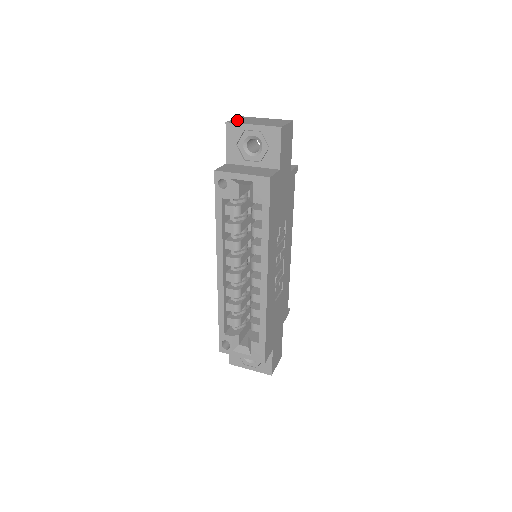
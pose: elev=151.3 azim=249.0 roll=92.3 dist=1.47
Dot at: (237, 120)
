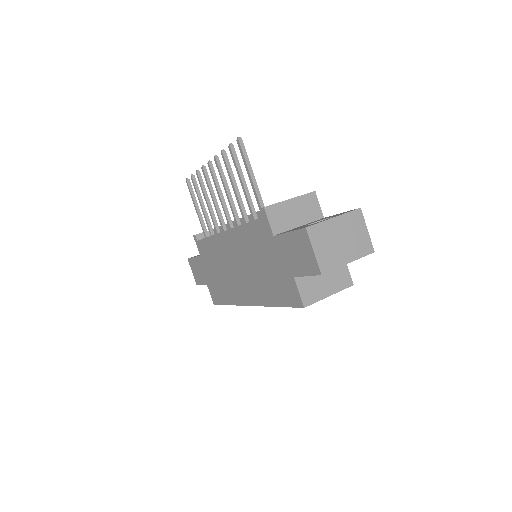
Dot at: (322, 256)
